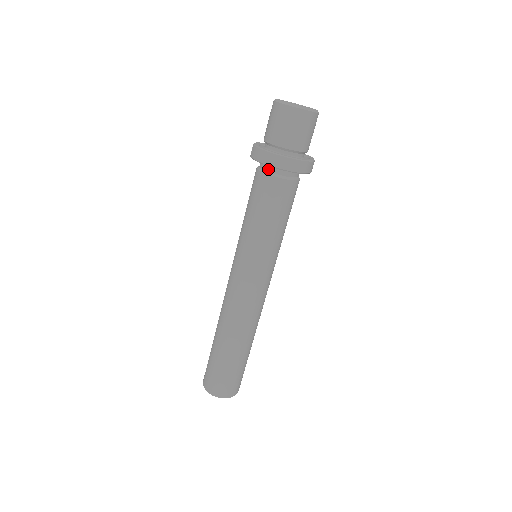
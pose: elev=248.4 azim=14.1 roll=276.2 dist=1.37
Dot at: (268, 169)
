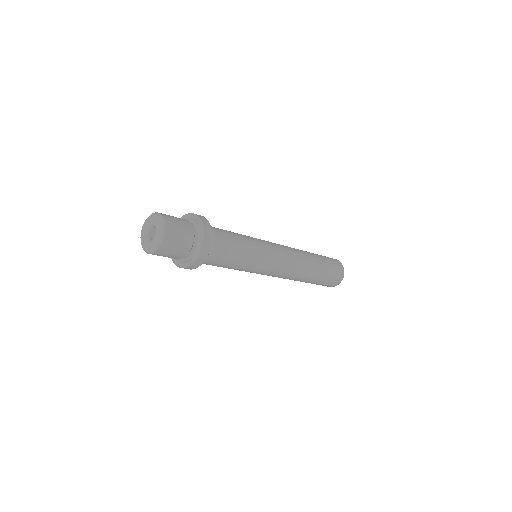
Dot at: occluded
